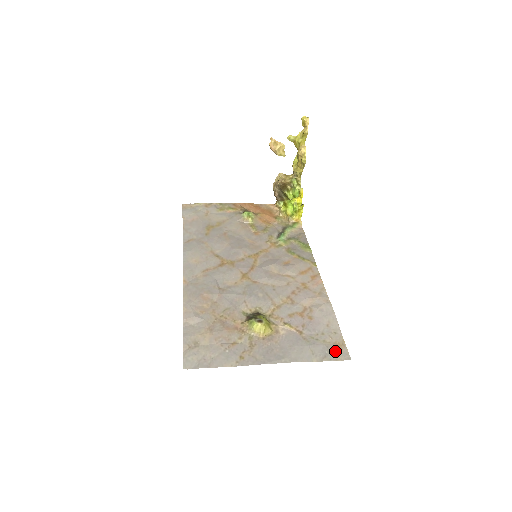
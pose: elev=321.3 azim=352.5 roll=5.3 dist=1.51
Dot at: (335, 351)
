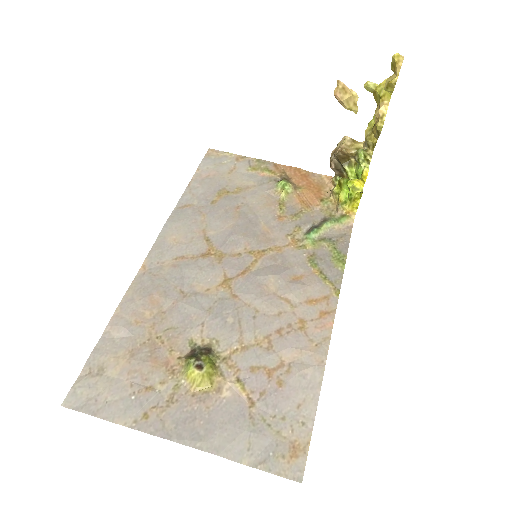
Dot at: (285, 457)
